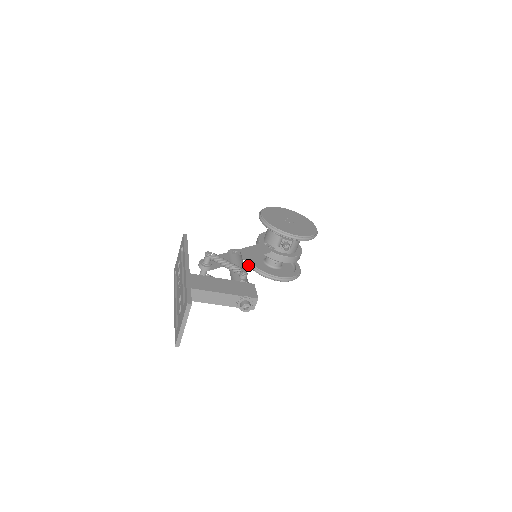
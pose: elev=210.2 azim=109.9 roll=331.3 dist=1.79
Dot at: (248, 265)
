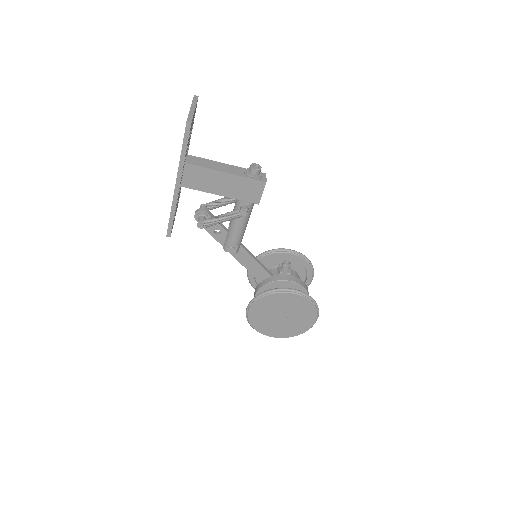
Dot at: (253, 302)
